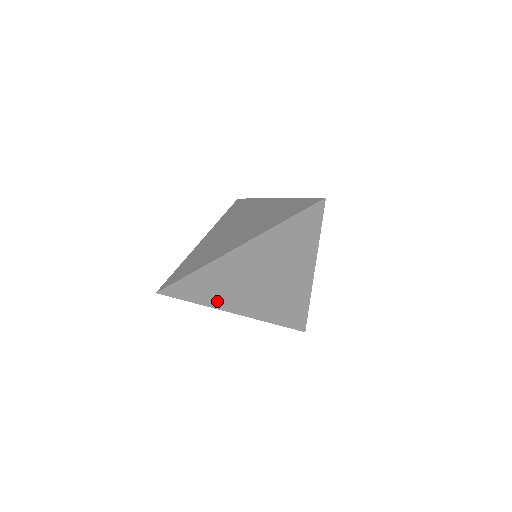
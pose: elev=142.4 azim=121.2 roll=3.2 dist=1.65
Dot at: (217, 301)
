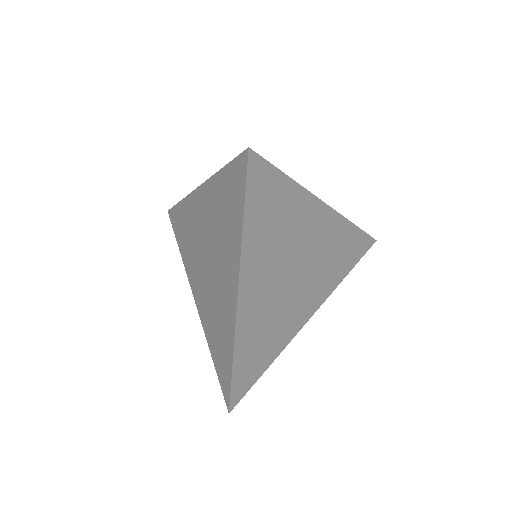
Dot at: (281, 340)
